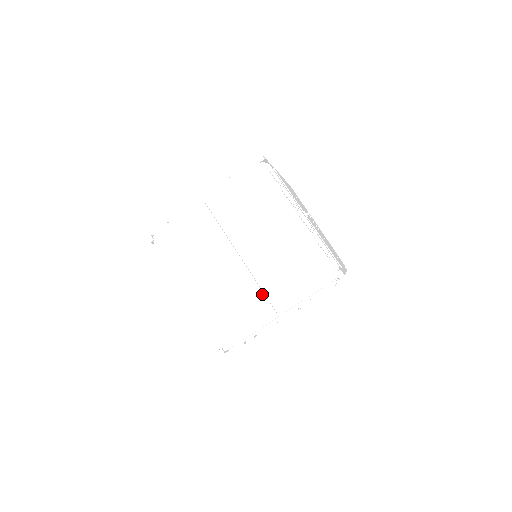
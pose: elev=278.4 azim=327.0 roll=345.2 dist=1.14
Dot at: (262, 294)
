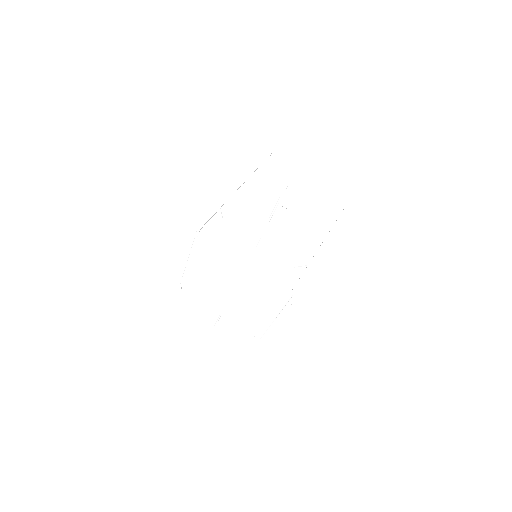
Dot at: (257, 309)
